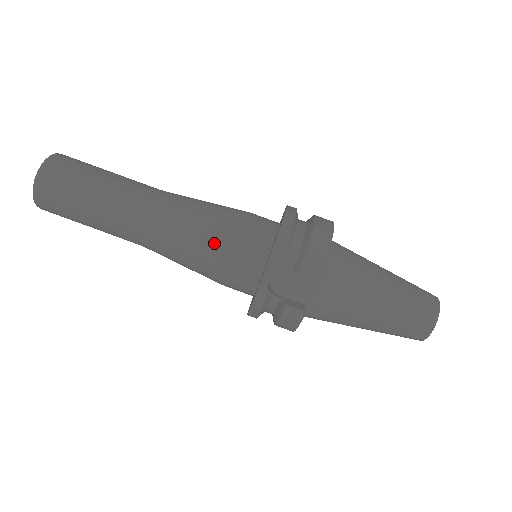
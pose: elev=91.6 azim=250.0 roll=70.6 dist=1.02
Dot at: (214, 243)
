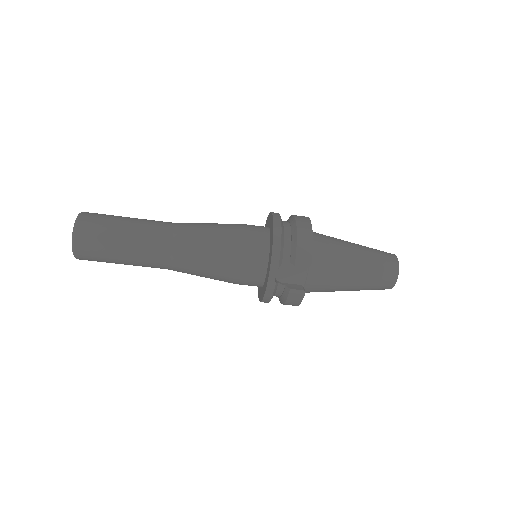
Dot at: (226, 256)
